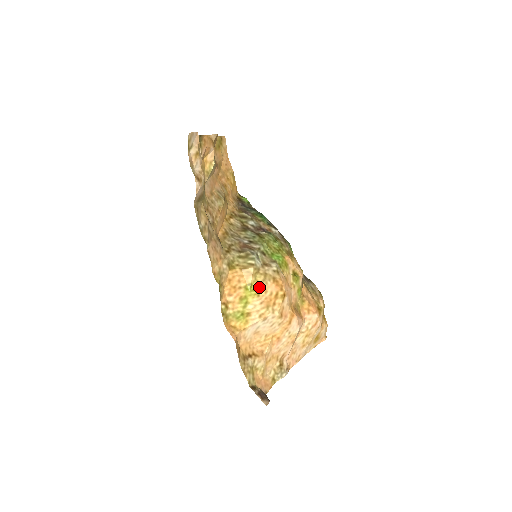
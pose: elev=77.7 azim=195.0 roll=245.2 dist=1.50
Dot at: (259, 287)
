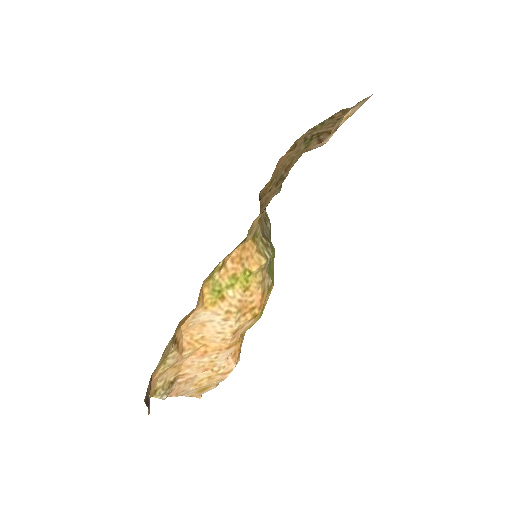
Dot at: (252, 284)
